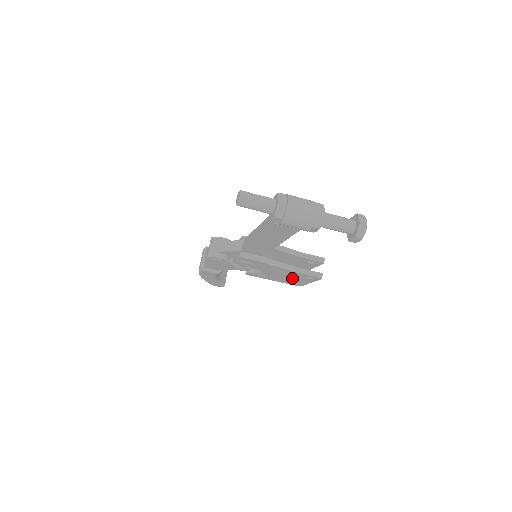
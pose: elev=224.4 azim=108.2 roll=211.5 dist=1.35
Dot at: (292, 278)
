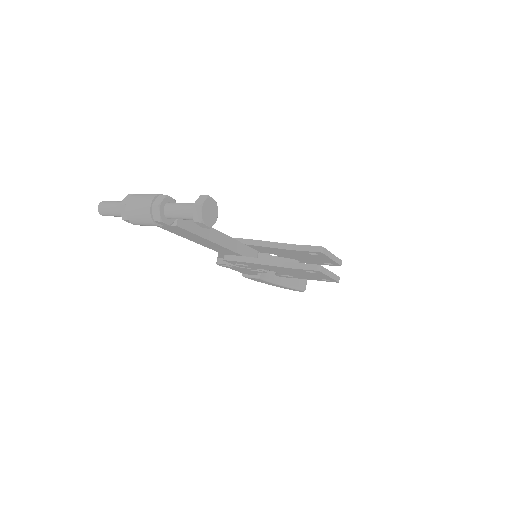
Dot at: (307, 274)
